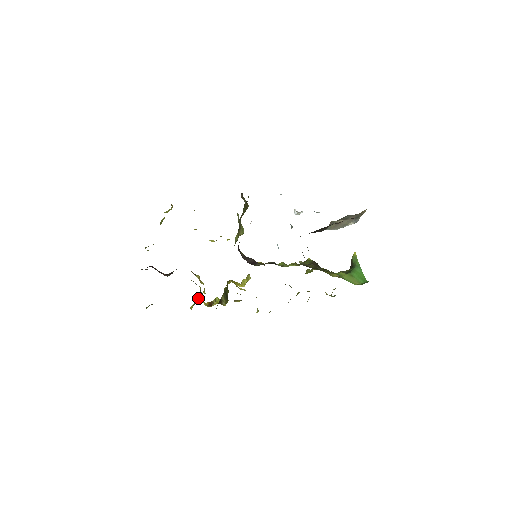
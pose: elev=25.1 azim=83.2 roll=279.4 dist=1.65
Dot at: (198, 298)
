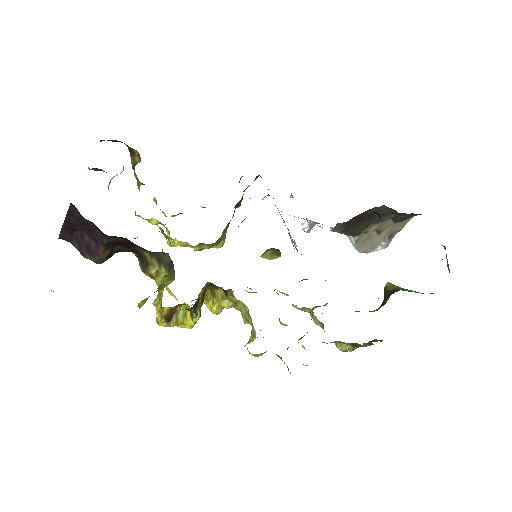
Dot at: (160, 287)
